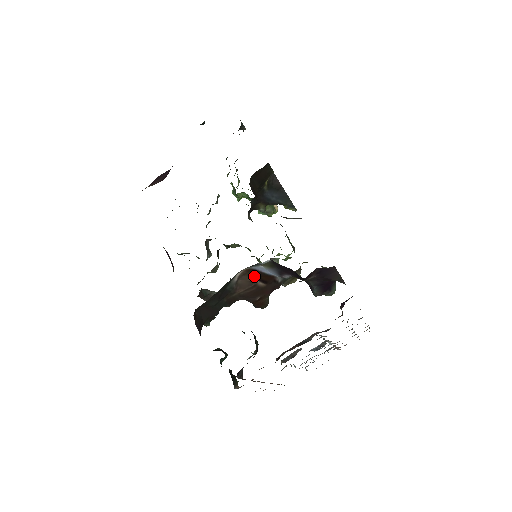
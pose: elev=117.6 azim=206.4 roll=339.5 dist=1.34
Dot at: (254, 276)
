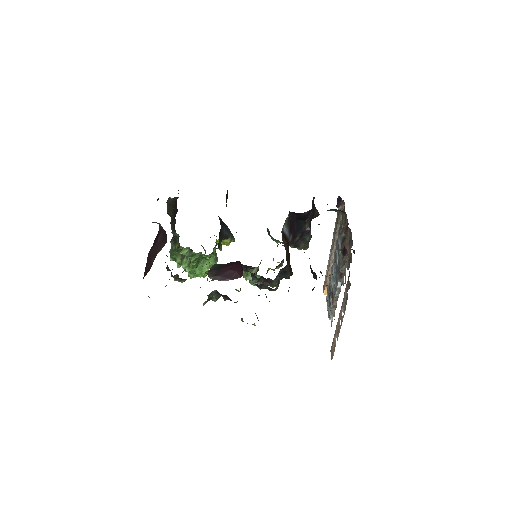
Dot at: (284, 238)
